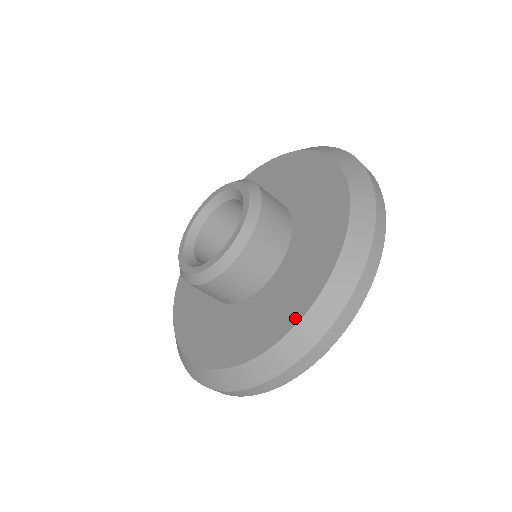
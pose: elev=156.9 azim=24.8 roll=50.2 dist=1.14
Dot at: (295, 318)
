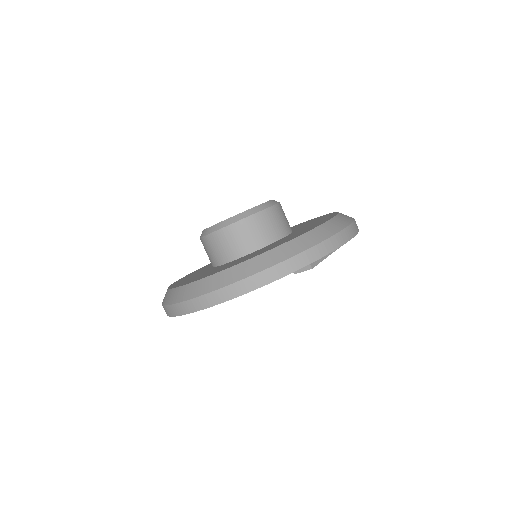
Dot at: occluded
